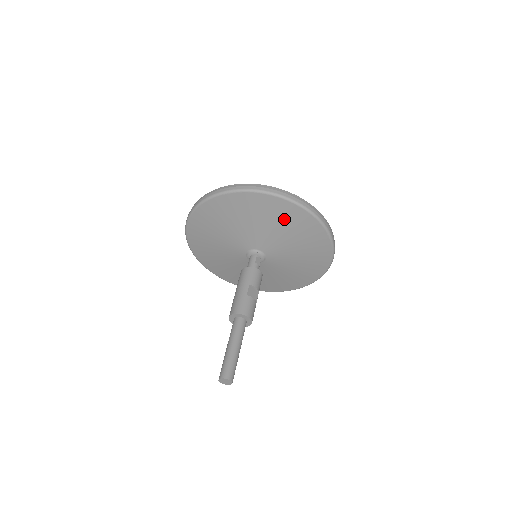
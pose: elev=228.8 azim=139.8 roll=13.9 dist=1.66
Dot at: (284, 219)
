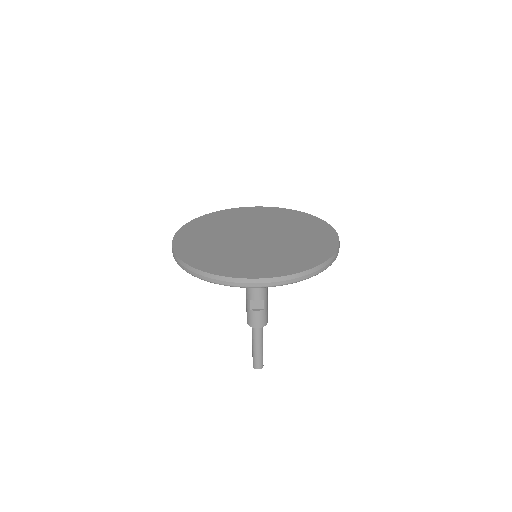
Dot at: occluded
